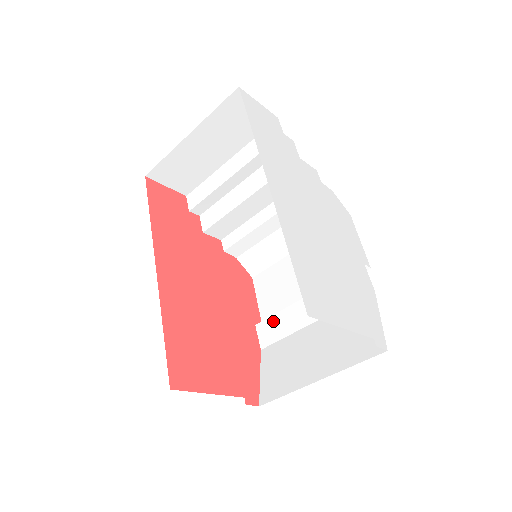
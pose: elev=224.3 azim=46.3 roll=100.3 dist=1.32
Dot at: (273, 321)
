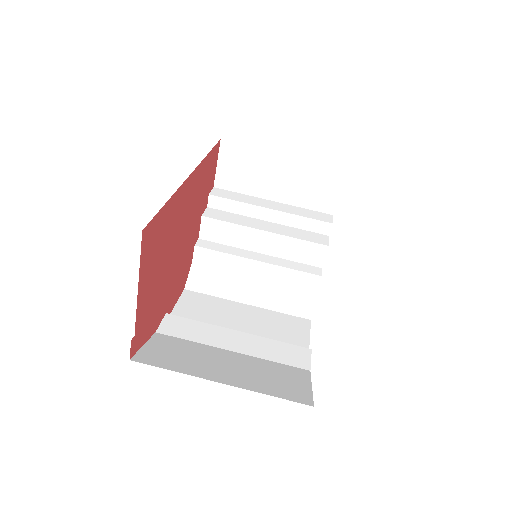
Dot at: (189, 323)
